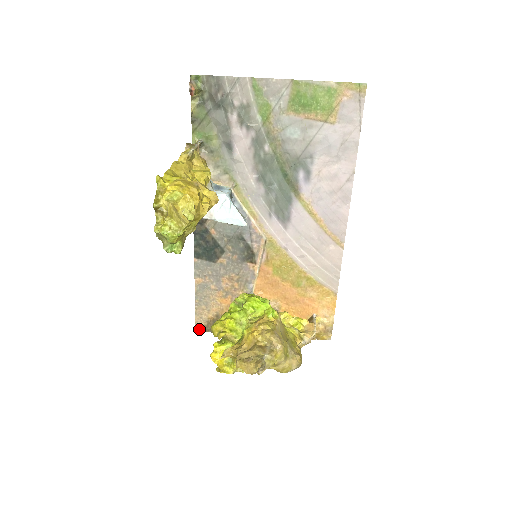
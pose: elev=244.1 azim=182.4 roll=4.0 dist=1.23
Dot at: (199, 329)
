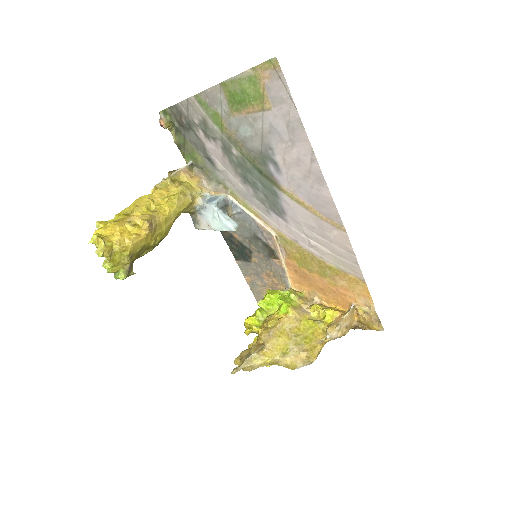
Dot at: occluded
